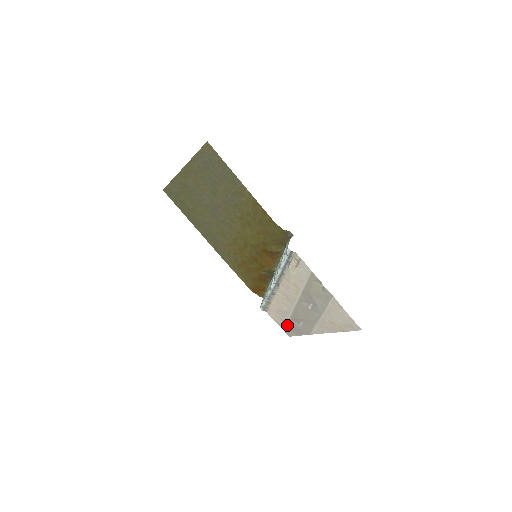
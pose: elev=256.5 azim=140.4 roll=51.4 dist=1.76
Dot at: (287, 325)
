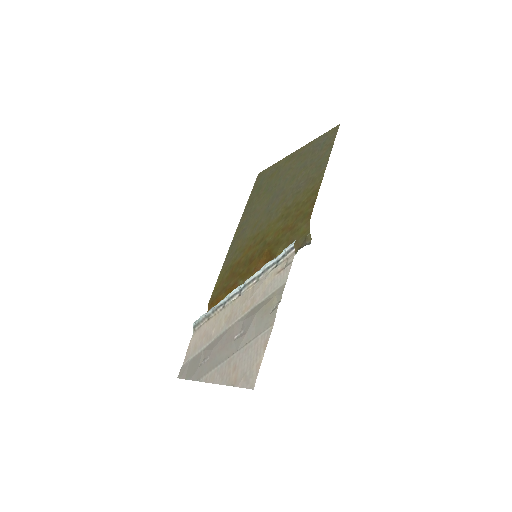
Dot at: (192, 359)
